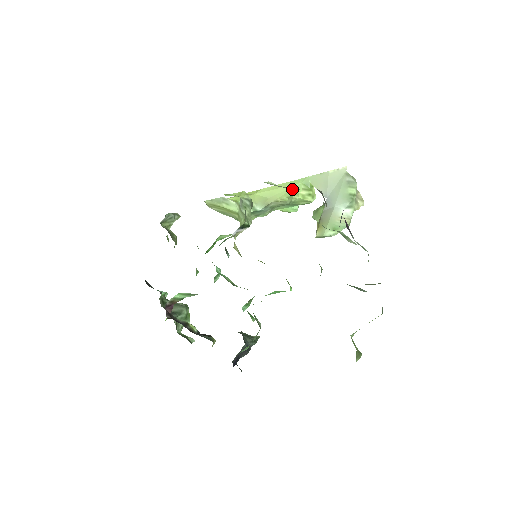
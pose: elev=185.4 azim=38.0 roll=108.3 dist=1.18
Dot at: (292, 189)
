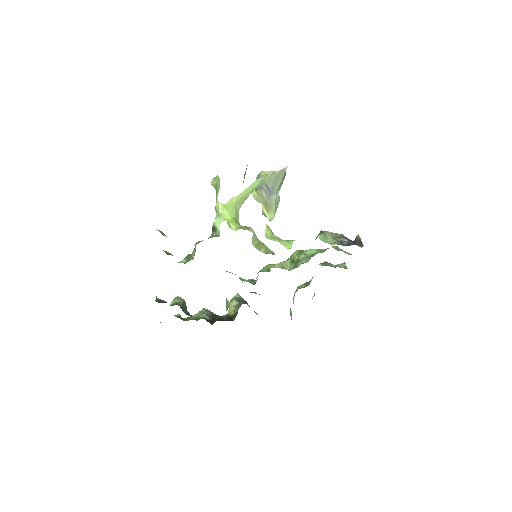
Dot at: occluded
